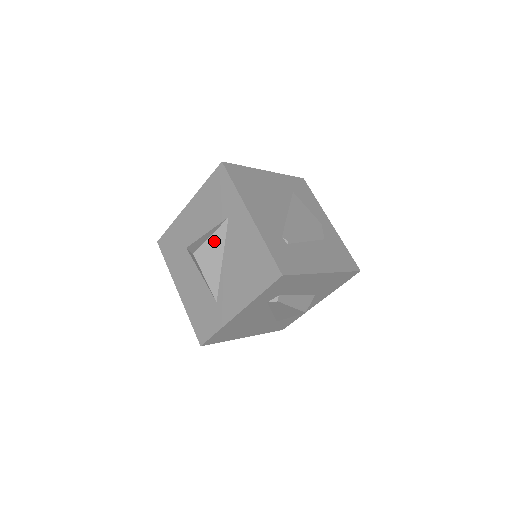
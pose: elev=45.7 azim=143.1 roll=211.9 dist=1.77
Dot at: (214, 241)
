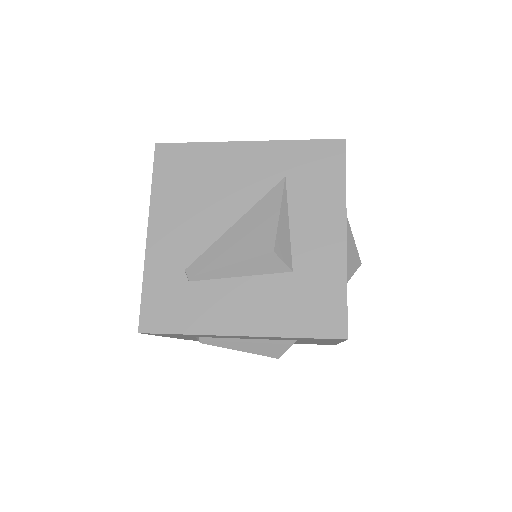
Dot at: occluded
